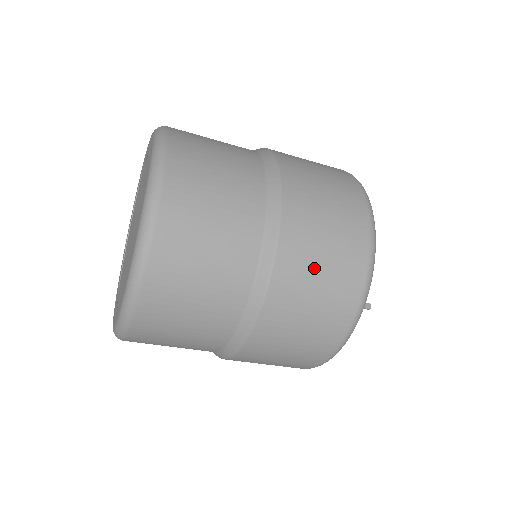
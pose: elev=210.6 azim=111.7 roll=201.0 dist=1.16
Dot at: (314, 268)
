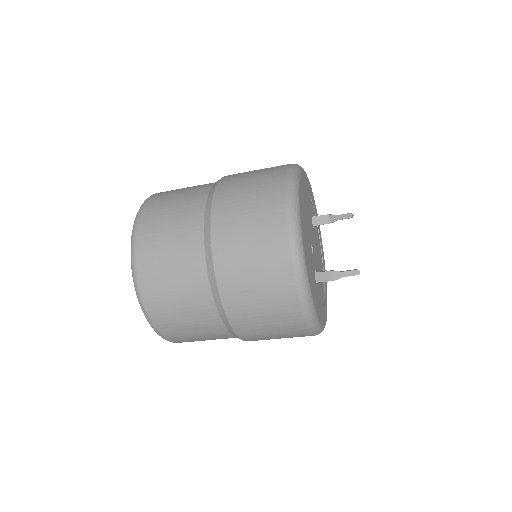
Dot at: (248, 281)
